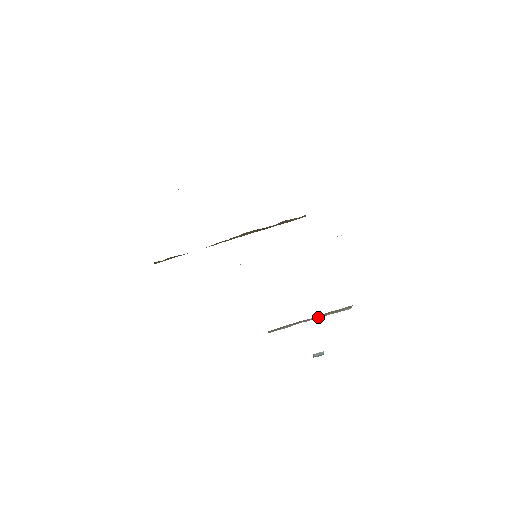
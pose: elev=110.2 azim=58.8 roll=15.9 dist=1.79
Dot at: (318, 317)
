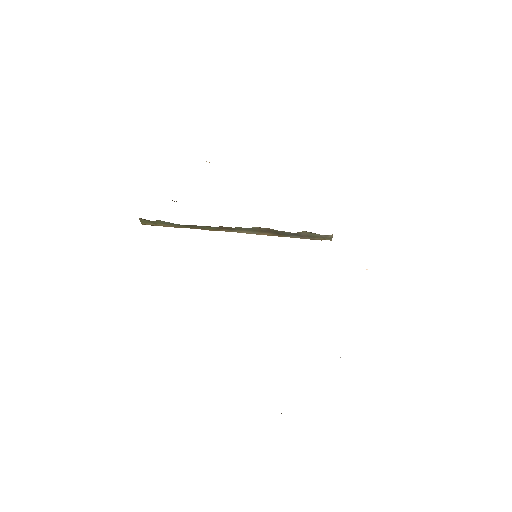
Dot at: occluded
